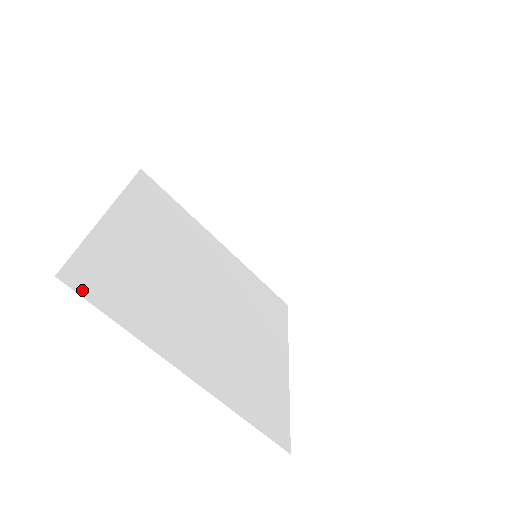
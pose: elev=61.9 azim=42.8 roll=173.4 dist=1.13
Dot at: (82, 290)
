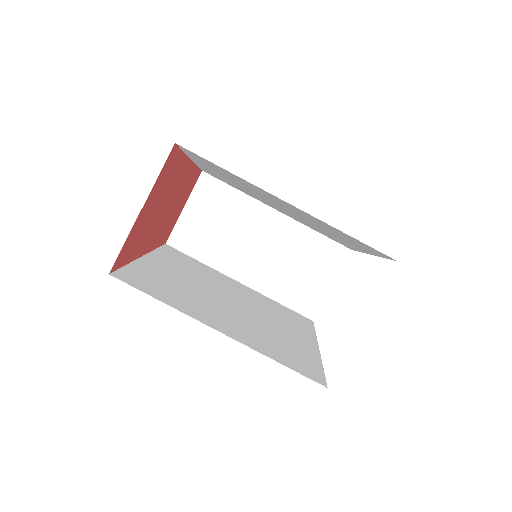
Dot at: (129, 282)
